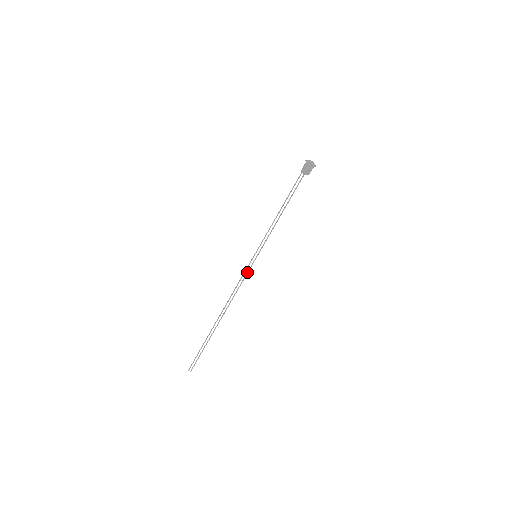
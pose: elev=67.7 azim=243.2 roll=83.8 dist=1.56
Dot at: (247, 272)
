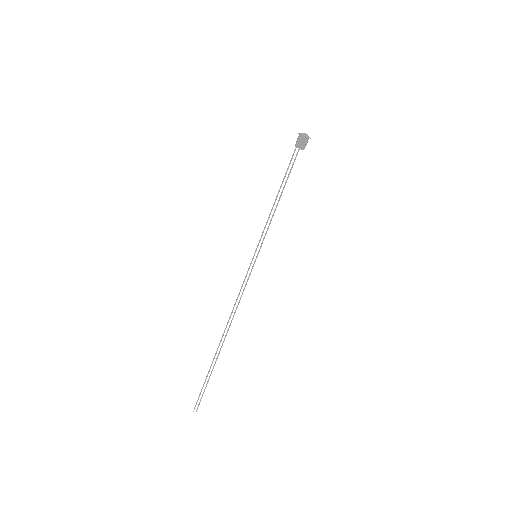
Dot at: (248, 277)
